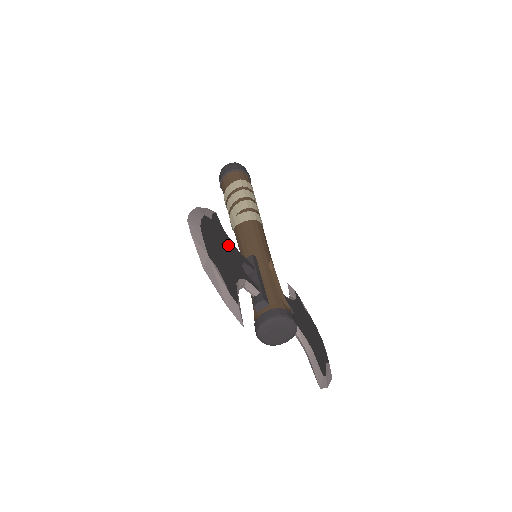
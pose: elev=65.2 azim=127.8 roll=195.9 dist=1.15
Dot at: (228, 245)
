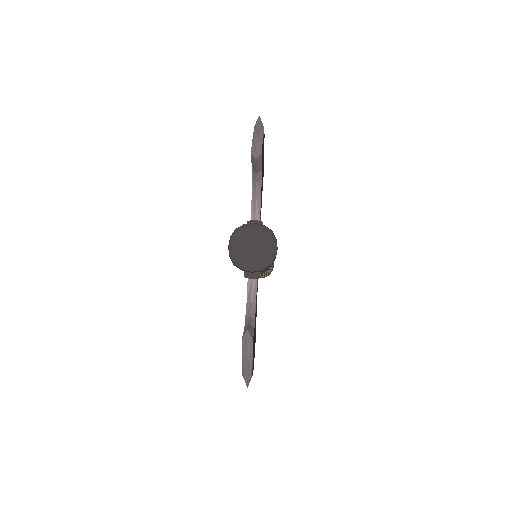
Dot at: (262, 184)
